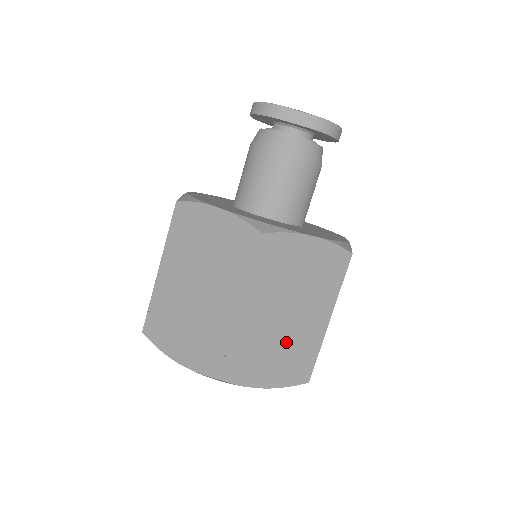
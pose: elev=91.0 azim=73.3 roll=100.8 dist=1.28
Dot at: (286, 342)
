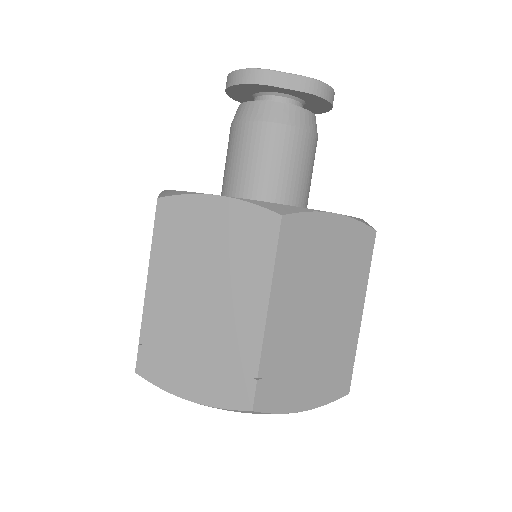
Dot at: (321, 348)
